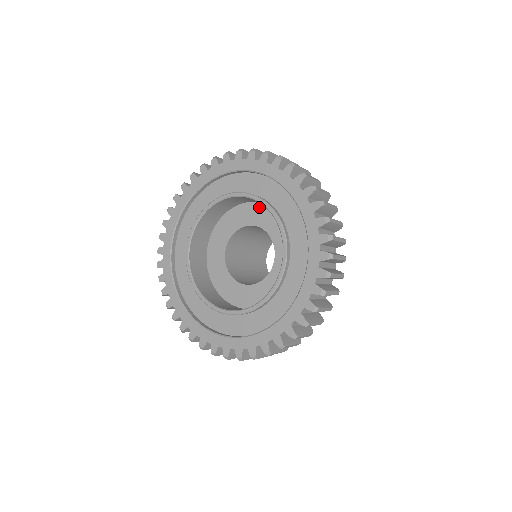
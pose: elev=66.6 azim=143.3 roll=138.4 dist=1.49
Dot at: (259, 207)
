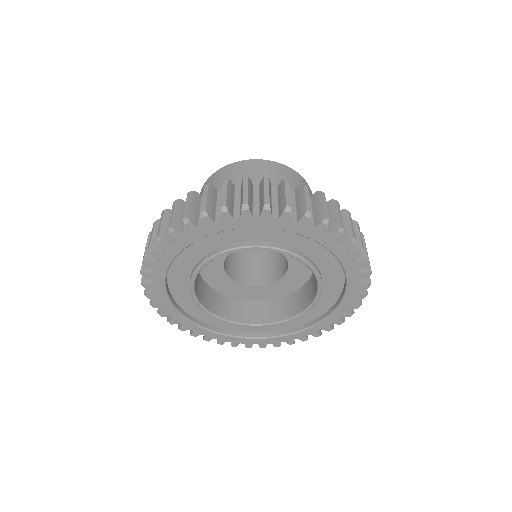
Dot at: occluded
